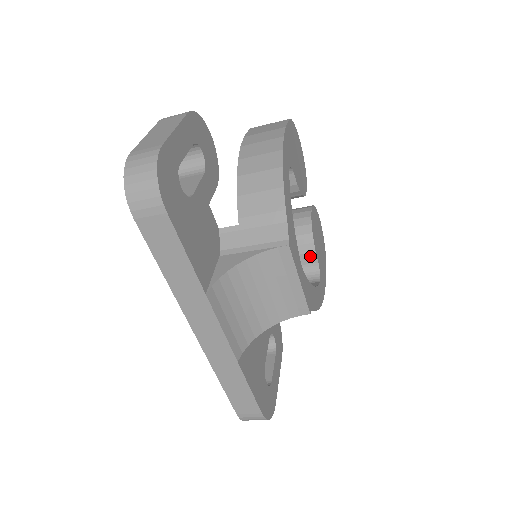
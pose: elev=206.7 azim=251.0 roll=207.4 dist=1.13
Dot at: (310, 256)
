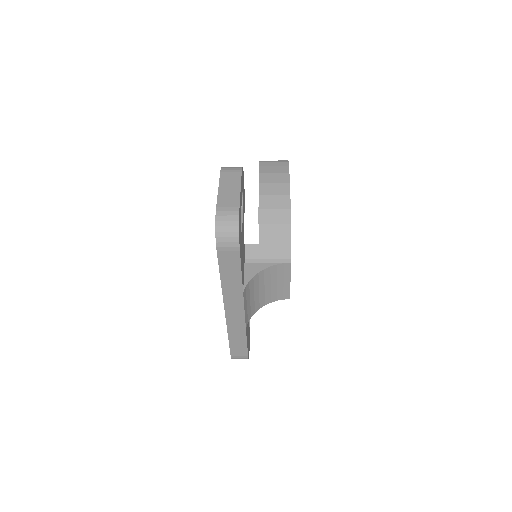
Dot at: occluded
